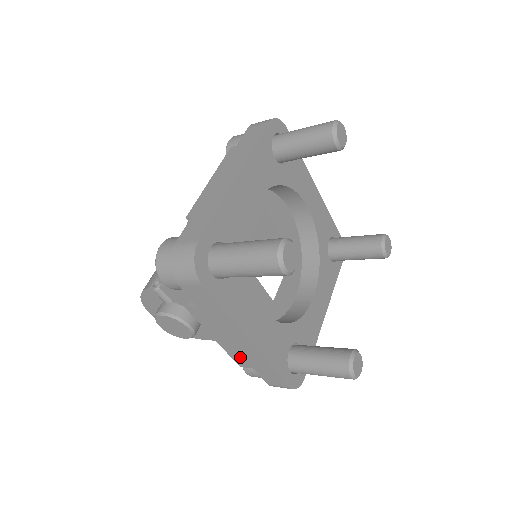
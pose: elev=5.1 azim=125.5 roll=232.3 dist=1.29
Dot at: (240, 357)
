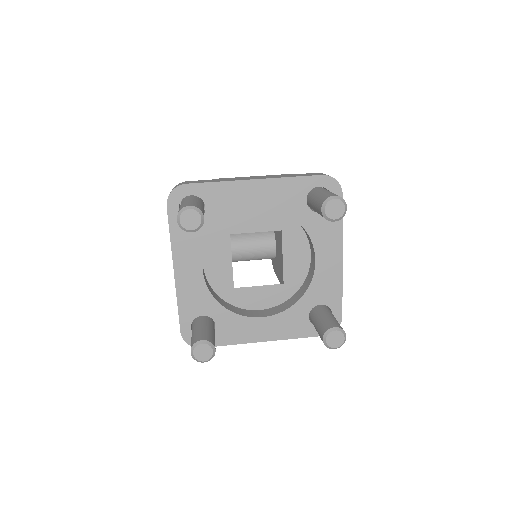
Dot at: occluded
